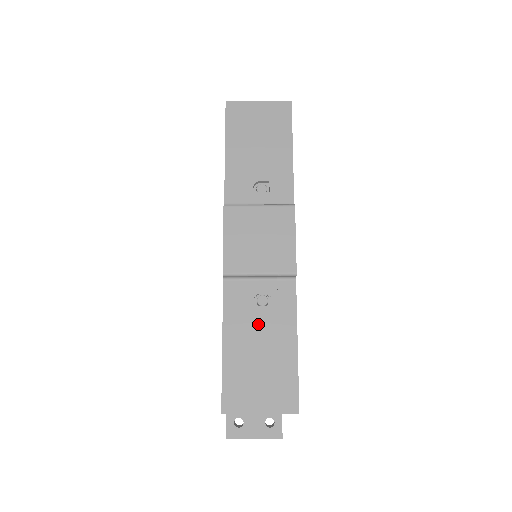
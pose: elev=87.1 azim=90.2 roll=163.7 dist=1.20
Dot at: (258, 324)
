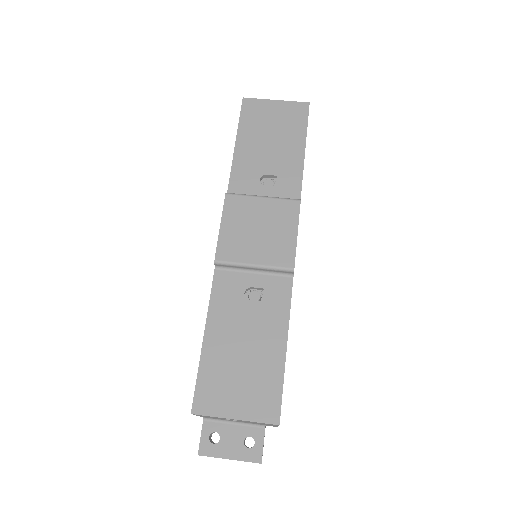
Dot at: (246, 319)
